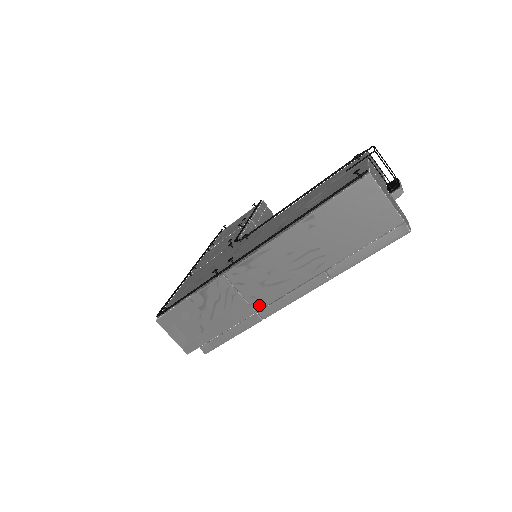
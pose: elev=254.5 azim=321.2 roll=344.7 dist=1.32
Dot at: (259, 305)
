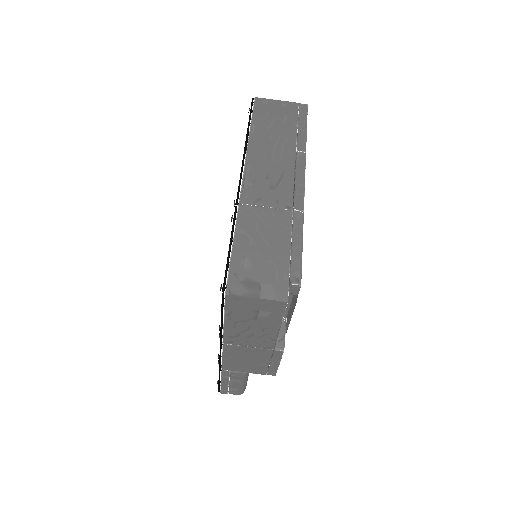
Dot at: (288, 203)
